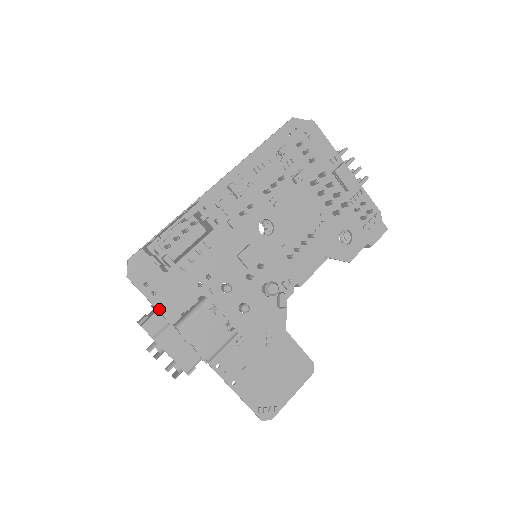
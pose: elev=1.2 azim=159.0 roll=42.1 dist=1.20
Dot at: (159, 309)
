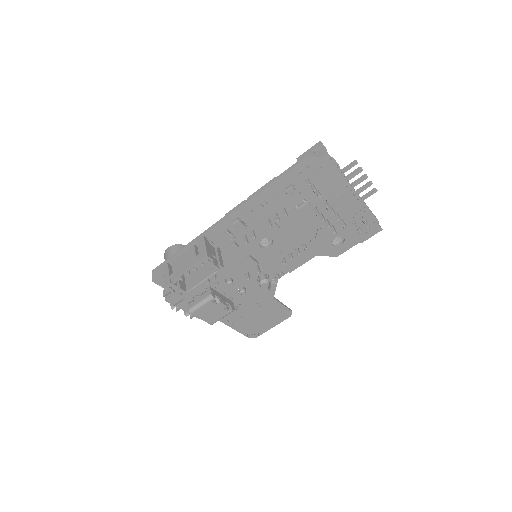
Dot at: (177, 295)
